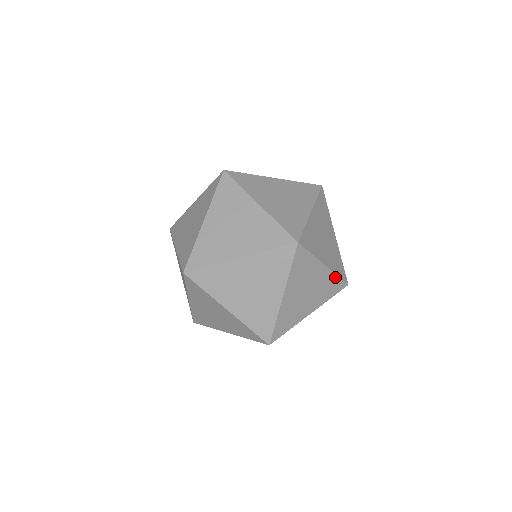
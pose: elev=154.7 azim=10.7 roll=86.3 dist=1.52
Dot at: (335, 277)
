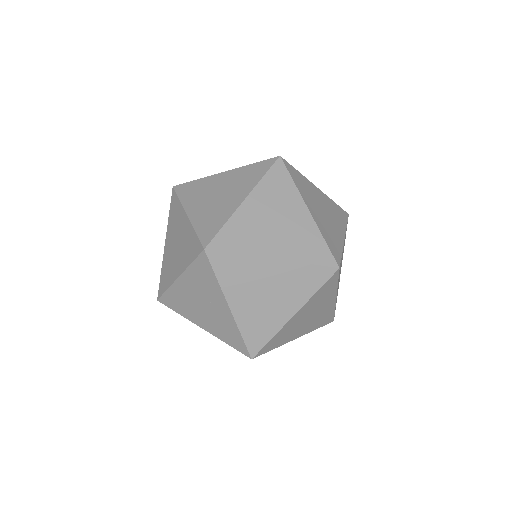
Dot at: (320, 238)
